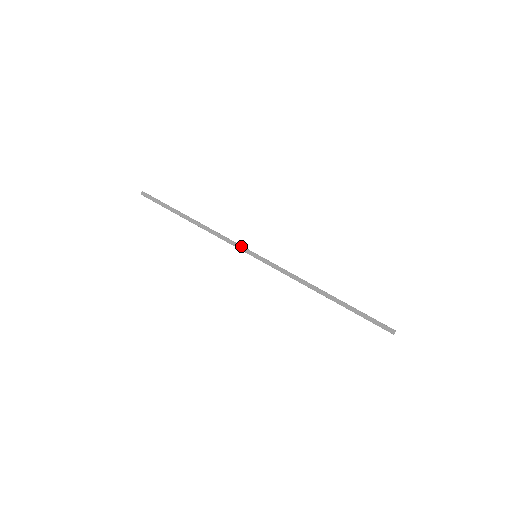
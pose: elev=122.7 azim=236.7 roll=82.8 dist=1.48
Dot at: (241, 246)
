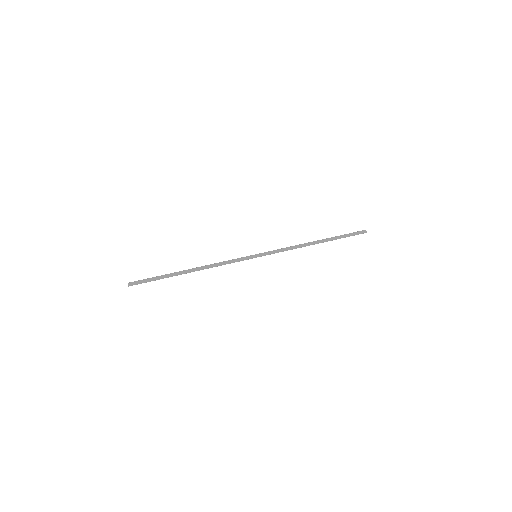
Dot at: (241, 257)
